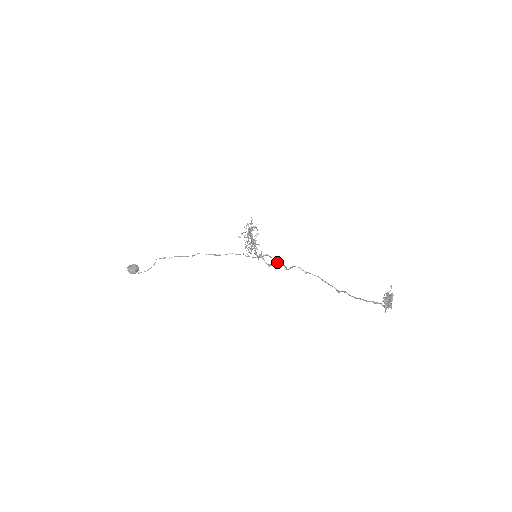
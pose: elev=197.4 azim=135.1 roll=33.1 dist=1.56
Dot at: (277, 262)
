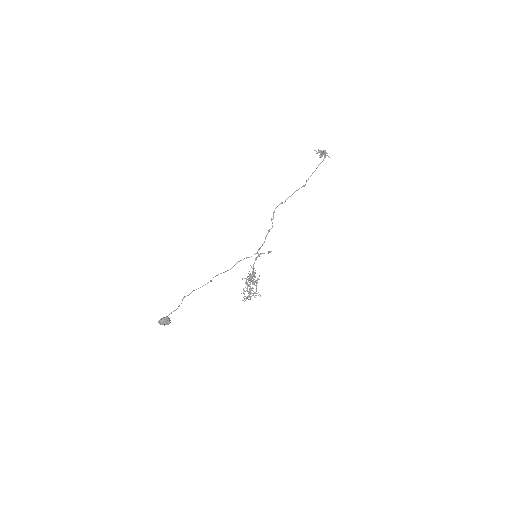
Dot at: occluded
